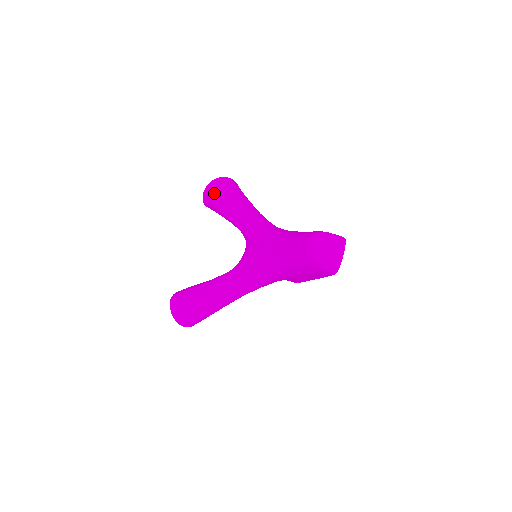
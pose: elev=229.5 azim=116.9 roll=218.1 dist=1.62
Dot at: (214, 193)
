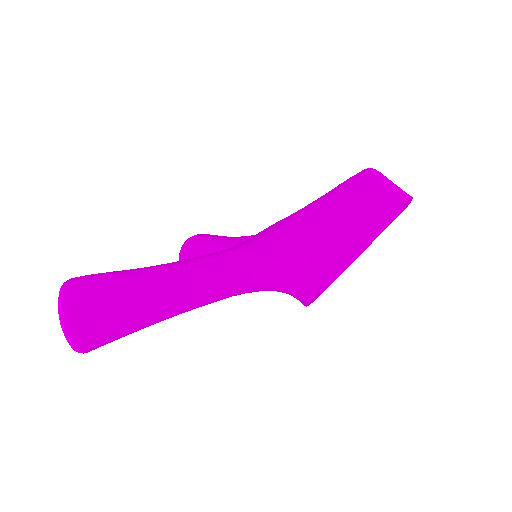
Dot at: (205, 234)
